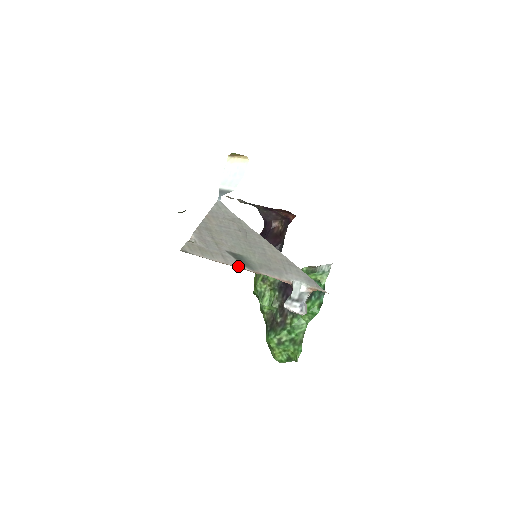
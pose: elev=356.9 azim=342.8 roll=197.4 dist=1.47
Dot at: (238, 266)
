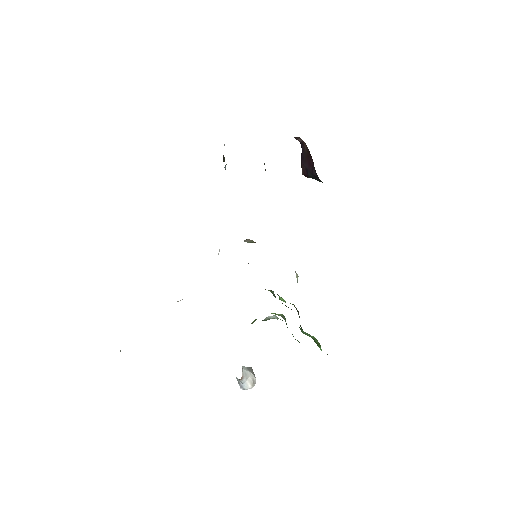
Dot at: occluded
